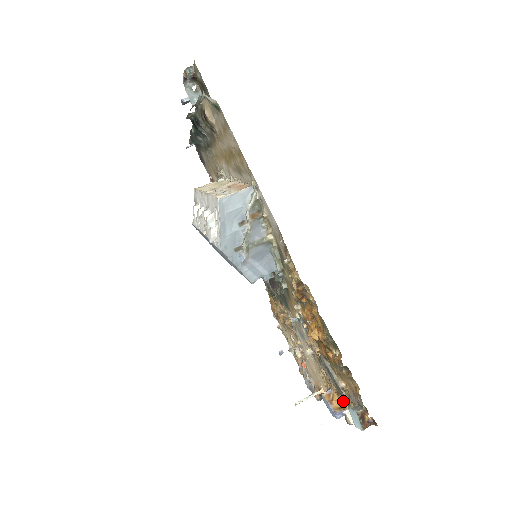
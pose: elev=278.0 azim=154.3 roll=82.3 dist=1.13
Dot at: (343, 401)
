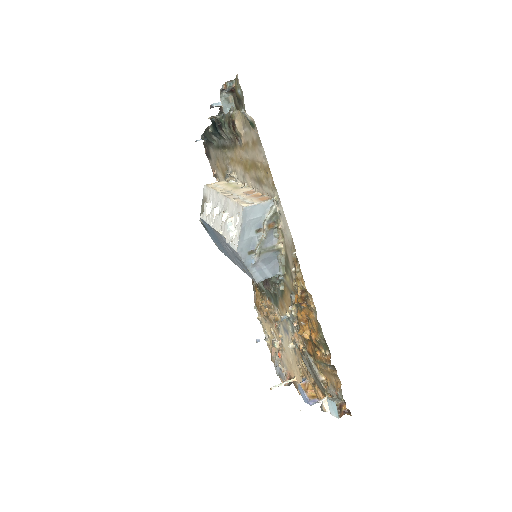
Dot at: (318, 391)
